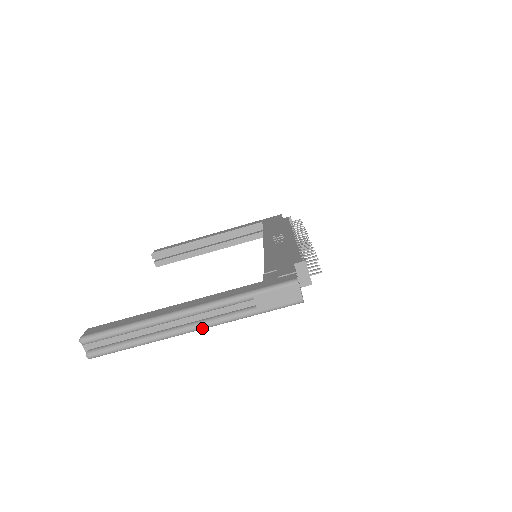
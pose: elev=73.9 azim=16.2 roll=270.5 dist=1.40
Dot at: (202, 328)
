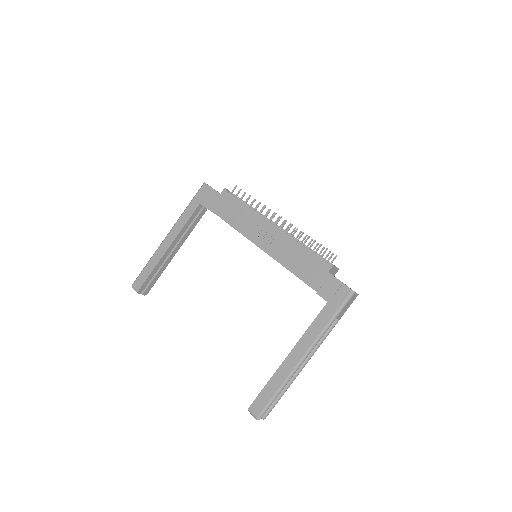
Dot at: occluded
